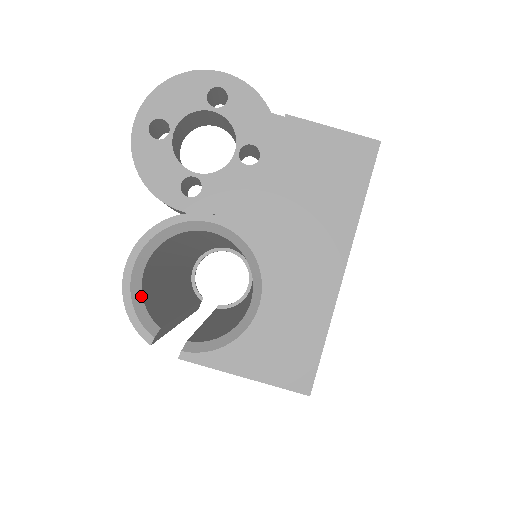
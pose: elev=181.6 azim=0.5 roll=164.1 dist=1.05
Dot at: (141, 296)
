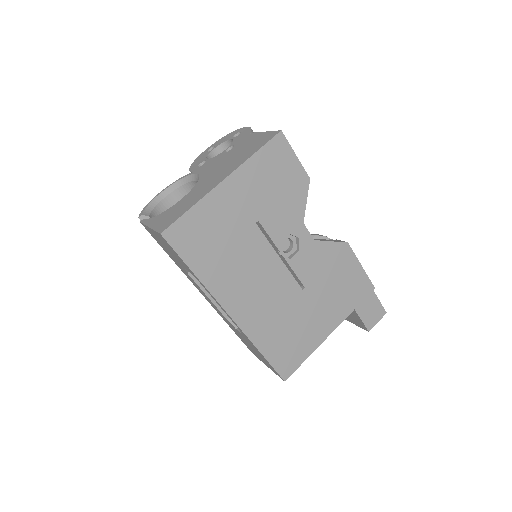
Dot at: (155, 205)
